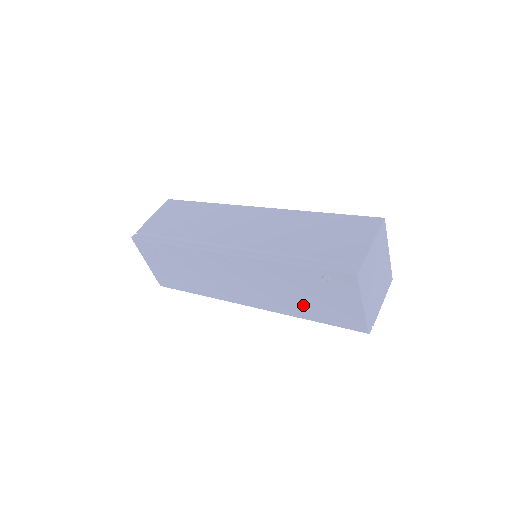
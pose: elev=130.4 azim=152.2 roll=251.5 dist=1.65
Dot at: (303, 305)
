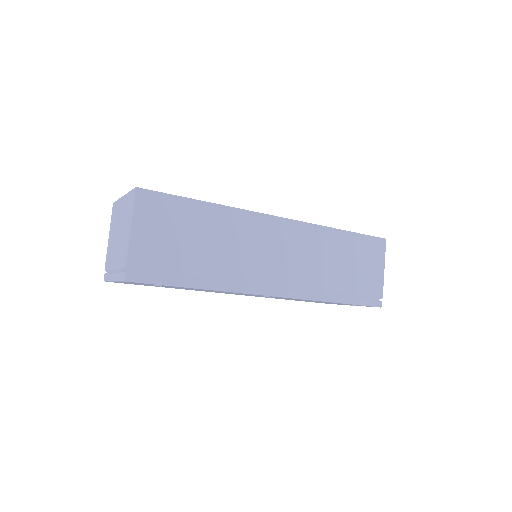
Dot at: occluded
